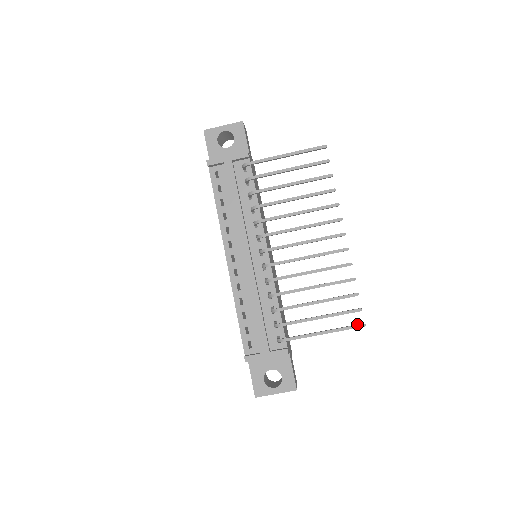
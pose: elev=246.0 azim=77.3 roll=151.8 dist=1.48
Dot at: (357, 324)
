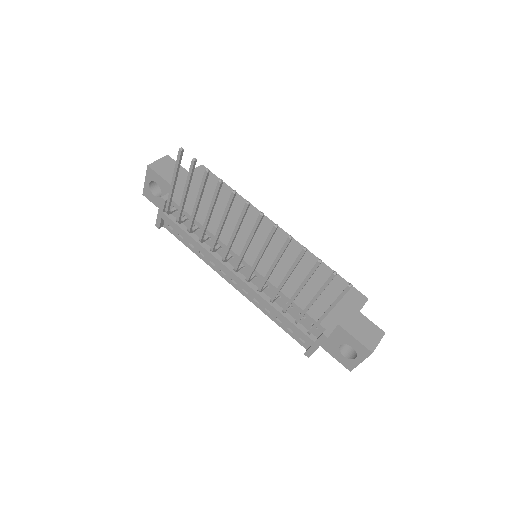
Dot at: (345, 288)
